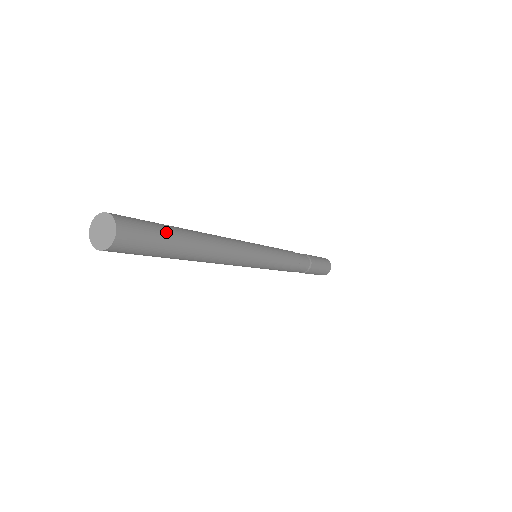
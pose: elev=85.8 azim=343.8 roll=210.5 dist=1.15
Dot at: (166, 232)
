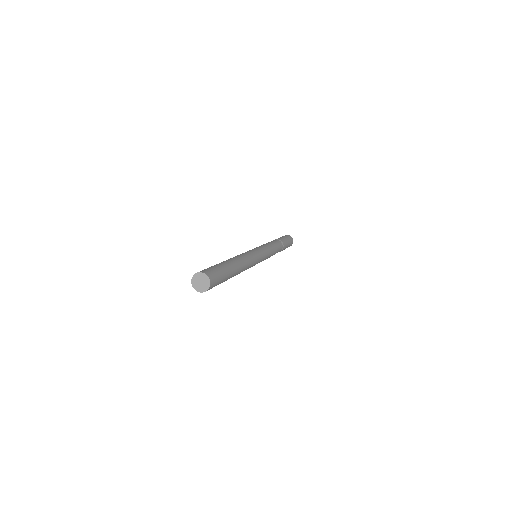
Dot at: (223, 268)
